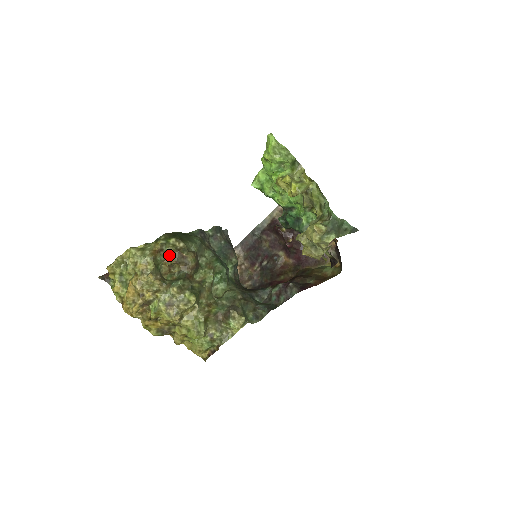
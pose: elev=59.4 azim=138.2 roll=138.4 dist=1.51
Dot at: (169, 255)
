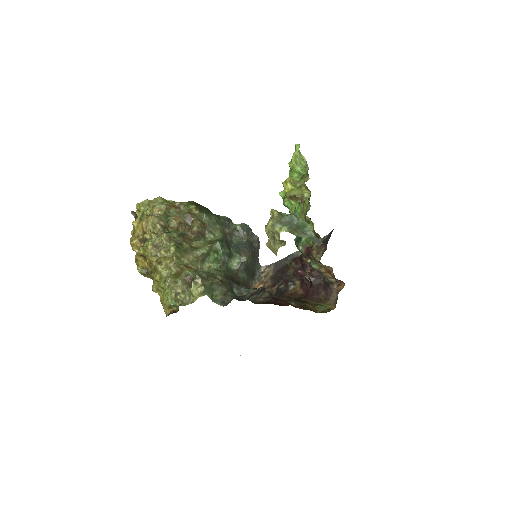
Dot at: (182, 214)
